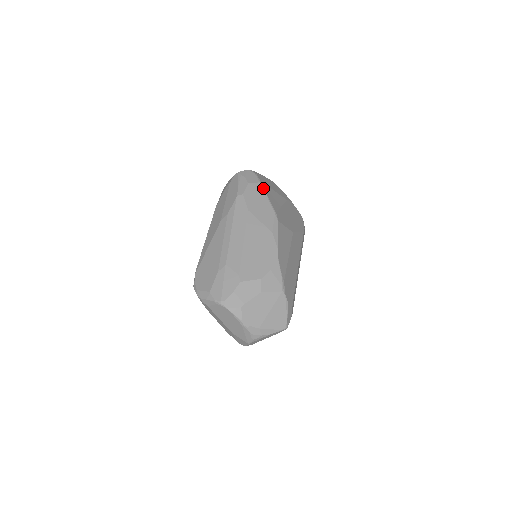
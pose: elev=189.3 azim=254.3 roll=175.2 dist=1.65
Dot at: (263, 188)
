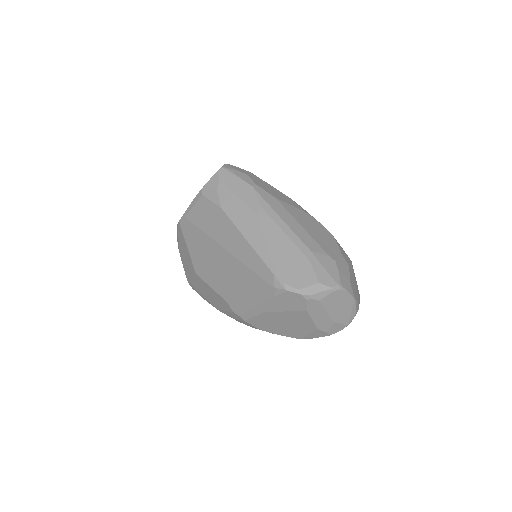
Dot at: (258, 177)
